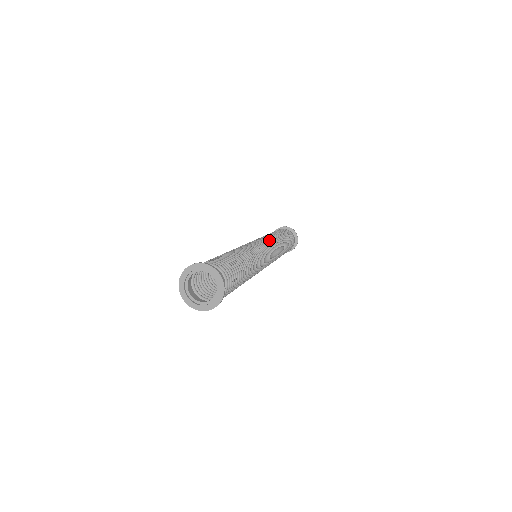
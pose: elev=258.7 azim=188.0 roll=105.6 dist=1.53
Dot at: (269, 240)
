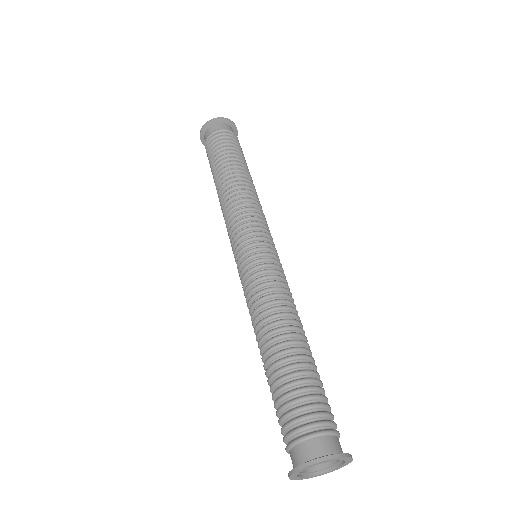
Dot at: (267, 224)
